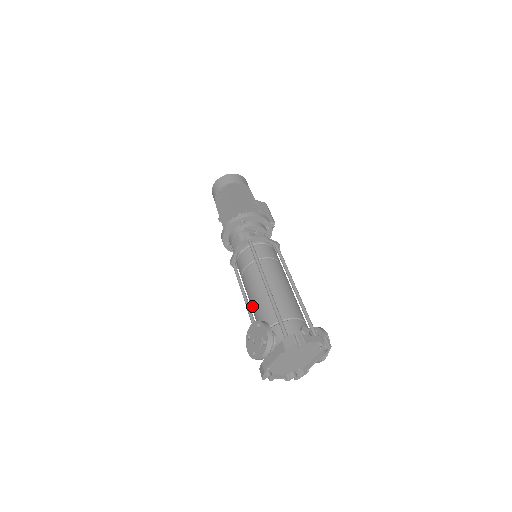
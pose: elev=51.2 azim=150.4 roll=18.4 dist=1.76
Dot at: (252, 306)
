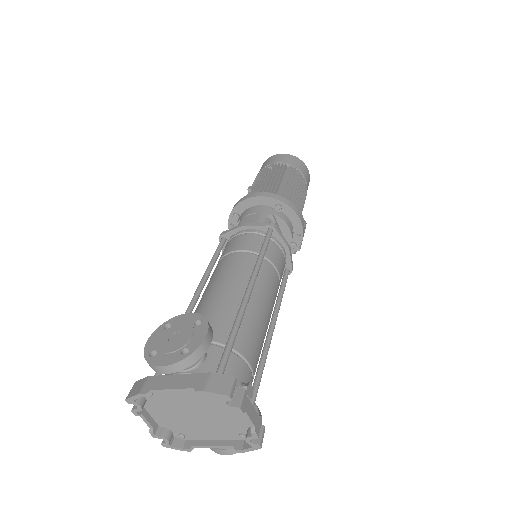
Dot at: (205, 298)
